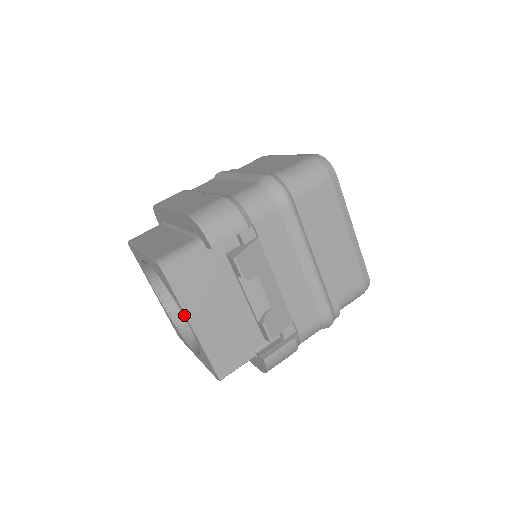
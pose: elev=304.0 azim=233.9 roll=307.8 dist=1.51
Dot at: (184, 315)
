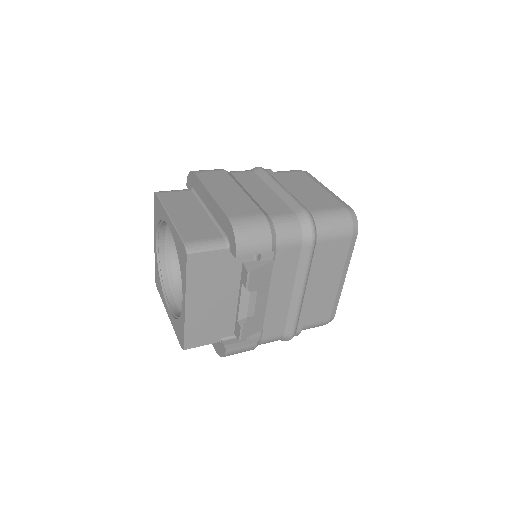
Dot at: (184, 293)
